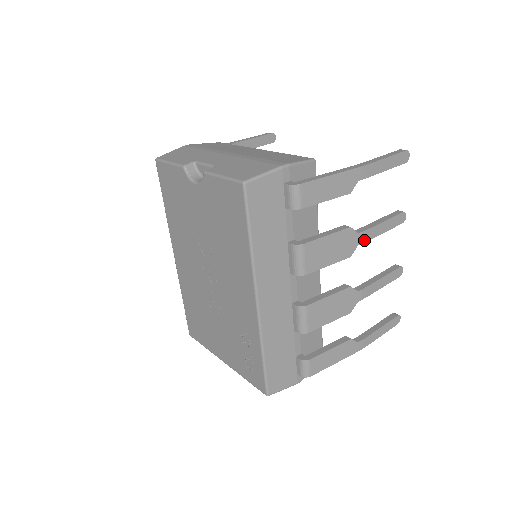
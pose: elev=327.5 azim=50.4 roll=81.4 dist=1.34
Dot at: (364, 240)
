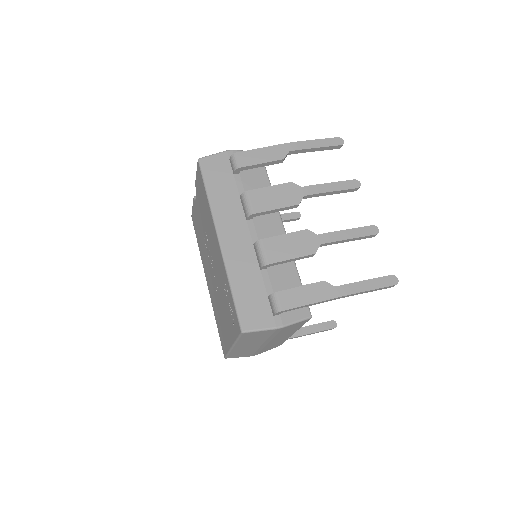
Dot at: (310, 193)
